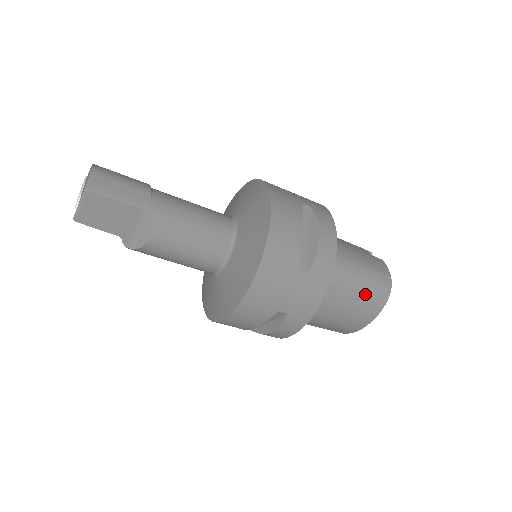
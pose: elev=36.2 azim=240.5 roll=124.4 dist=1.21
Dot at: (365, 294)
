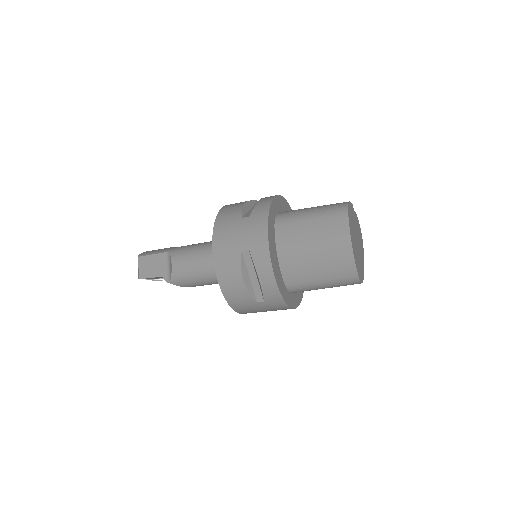
Dot at: (322, 218)
